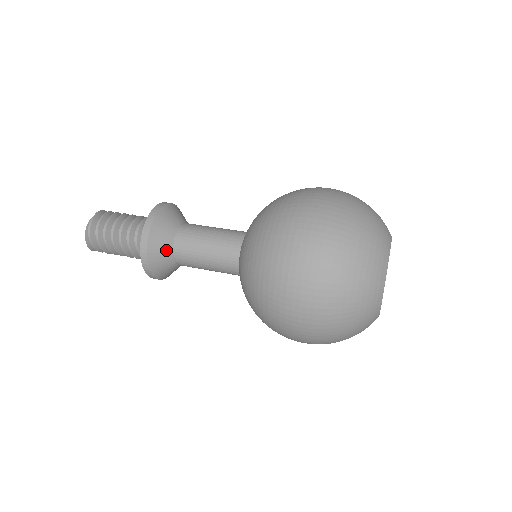
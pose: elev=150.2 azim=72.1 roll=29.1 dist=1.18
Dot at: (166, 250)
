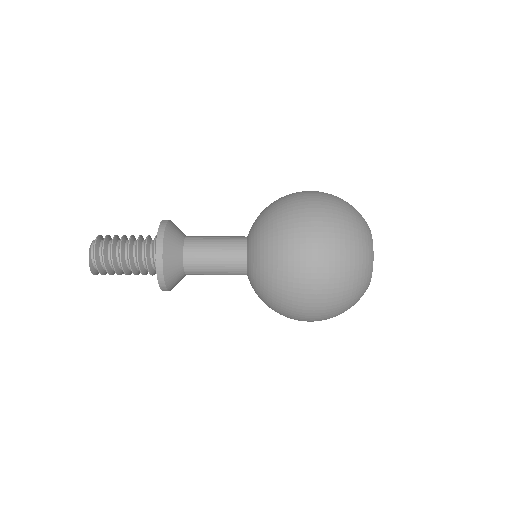
Dot at: (177, 257)
